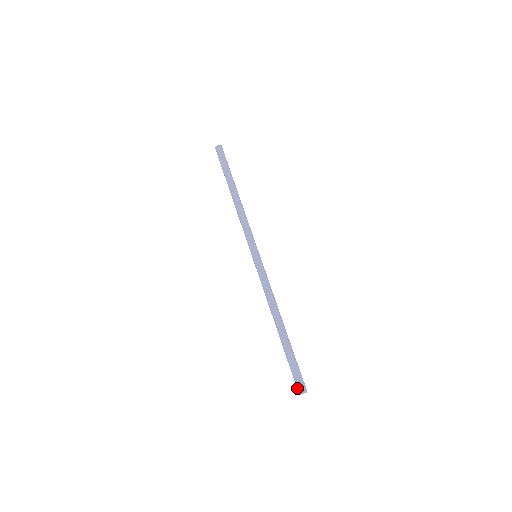
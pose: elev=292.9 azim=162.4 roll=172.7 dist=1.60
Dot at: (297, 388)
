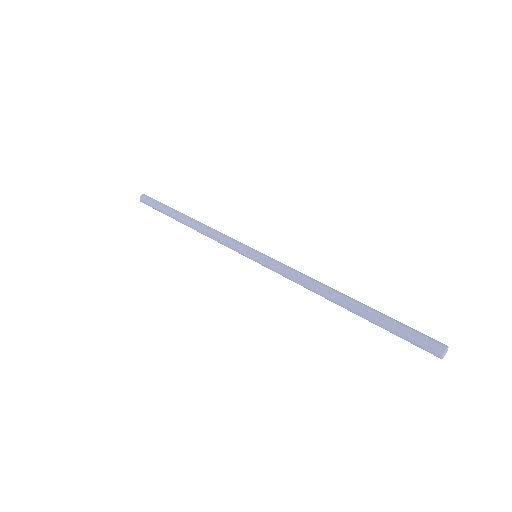
Dot at: (433, 346)
